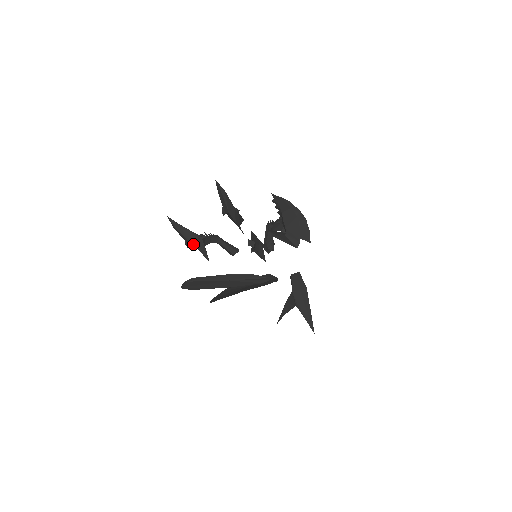
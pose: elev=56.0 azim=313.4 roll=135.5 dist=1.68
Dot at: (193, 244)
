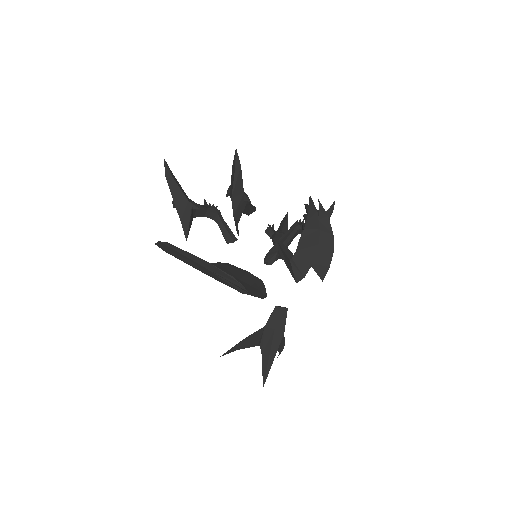
Dot at: (177, 209)
